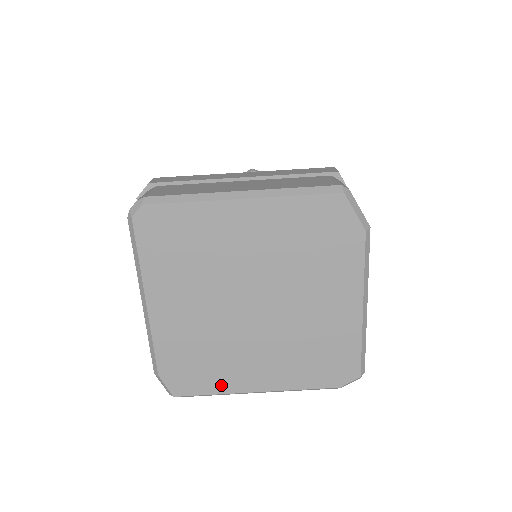
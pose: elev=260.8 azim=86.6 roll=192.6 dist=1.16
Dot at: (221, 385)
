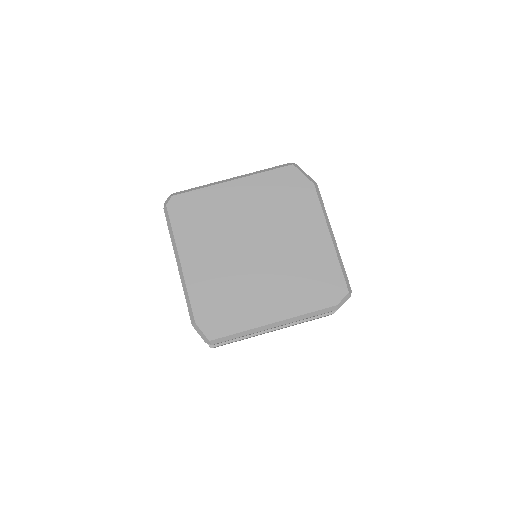
Dot at: (245, 322)
